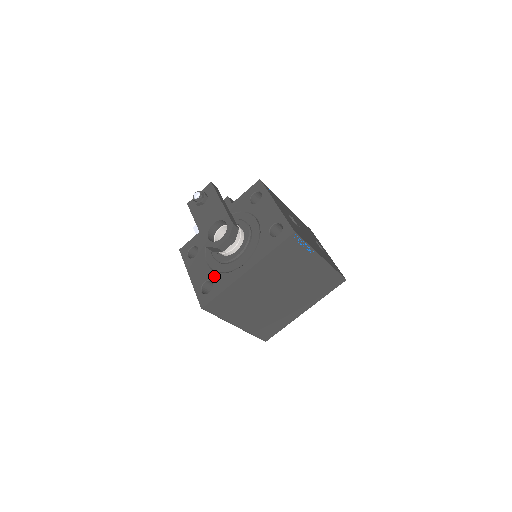
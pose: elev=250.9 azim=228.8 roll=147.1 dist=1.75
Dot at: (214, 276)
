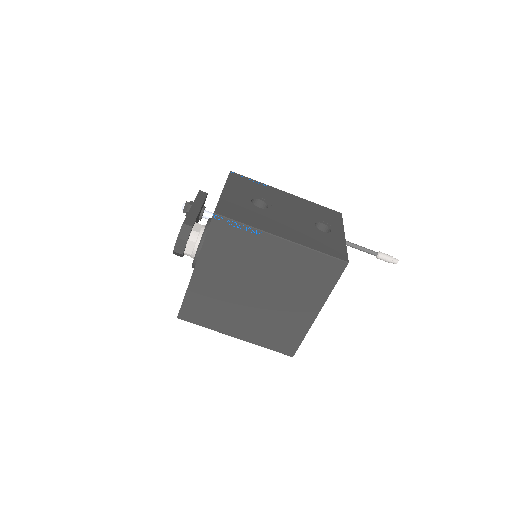
Dot at: occluded
